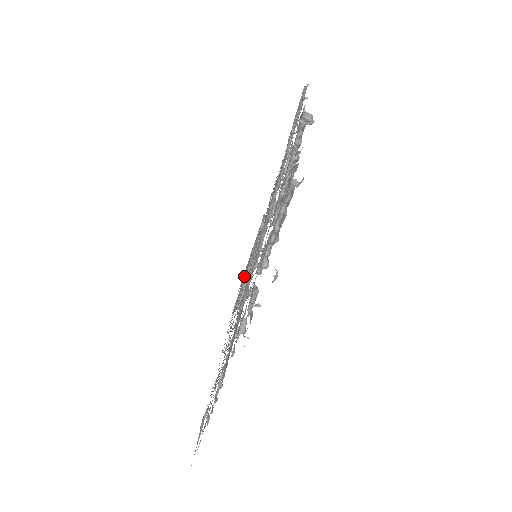
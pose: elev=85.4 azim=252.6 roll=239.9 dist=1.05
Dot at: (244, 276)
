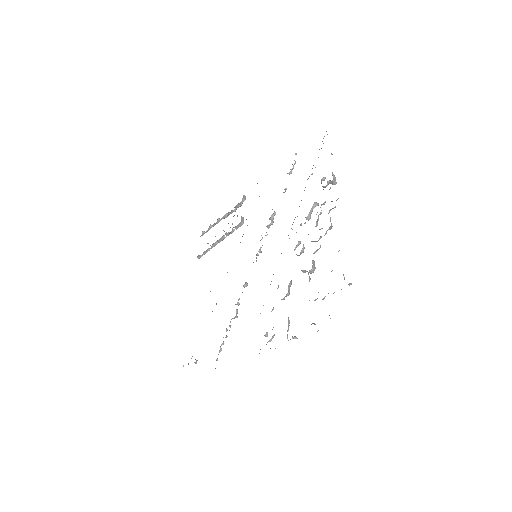
Dot at: occluded
